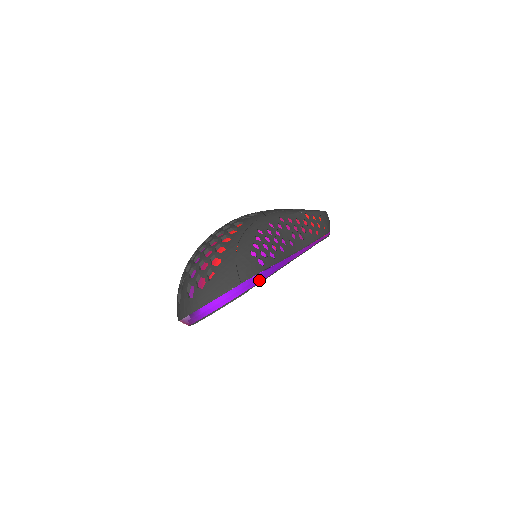
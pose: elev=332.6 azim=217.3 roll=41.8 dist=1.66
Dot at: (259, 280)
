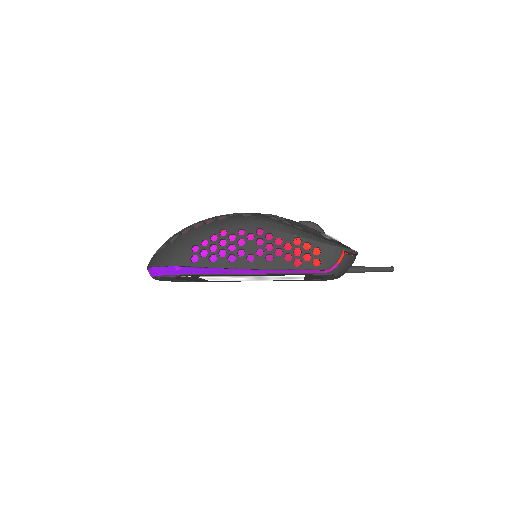
Dot at: (184, 272)
